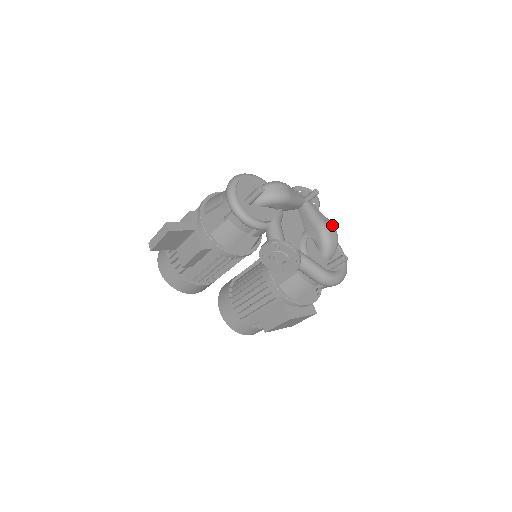
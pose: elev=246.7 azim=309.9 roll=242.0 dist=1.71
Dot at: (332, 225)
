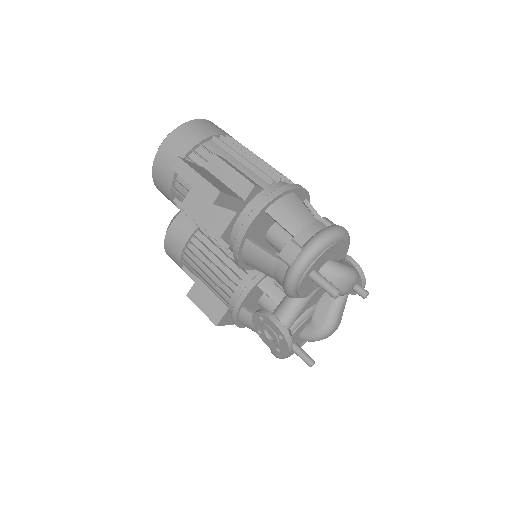
Dot at: occluded
